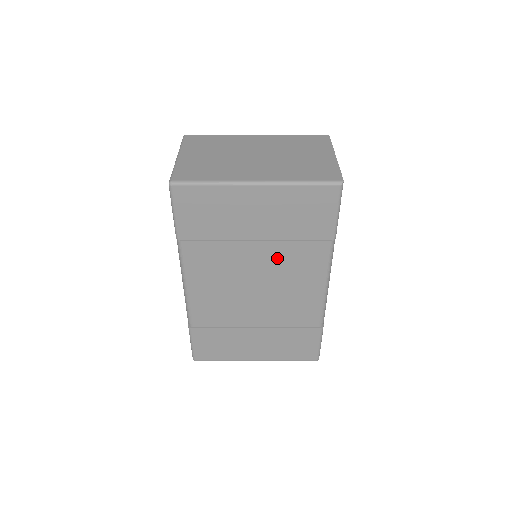
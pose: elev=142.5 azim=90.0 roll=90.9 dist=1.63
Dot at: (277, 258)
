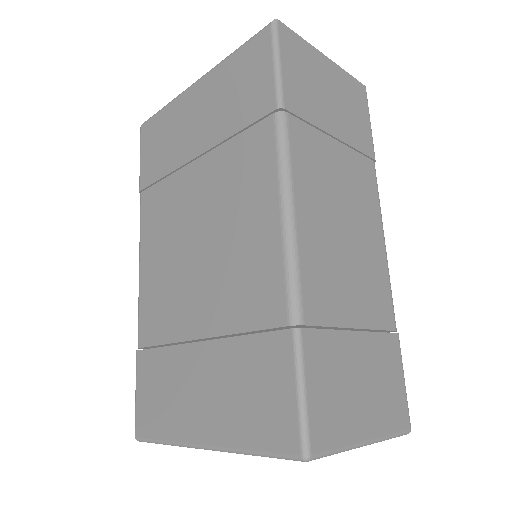
Dot at: (218, 178)
